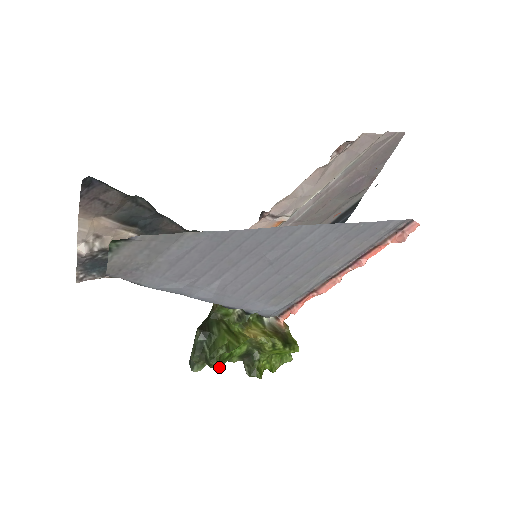
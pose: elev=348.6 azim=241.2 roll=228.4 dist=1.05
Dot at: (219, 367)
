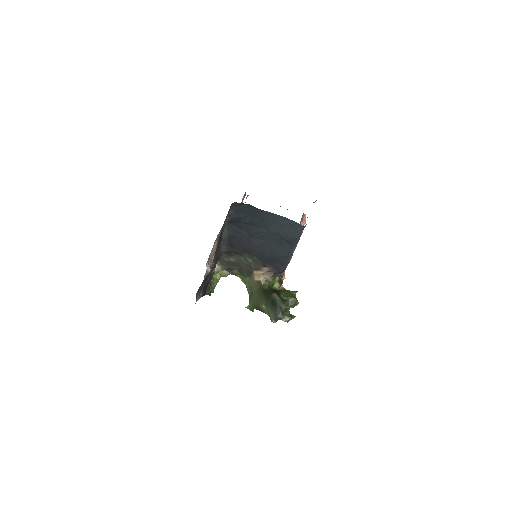
Dot at: occluded
